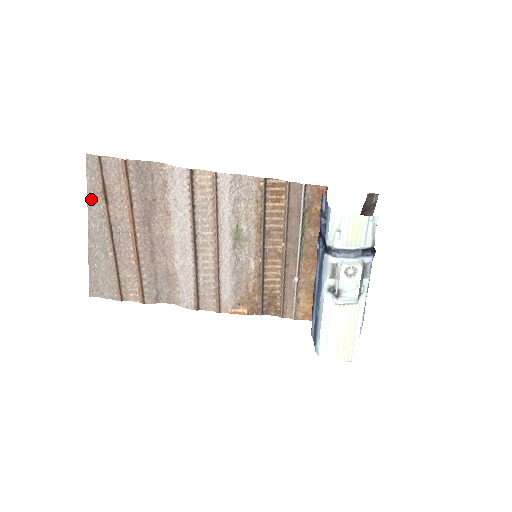
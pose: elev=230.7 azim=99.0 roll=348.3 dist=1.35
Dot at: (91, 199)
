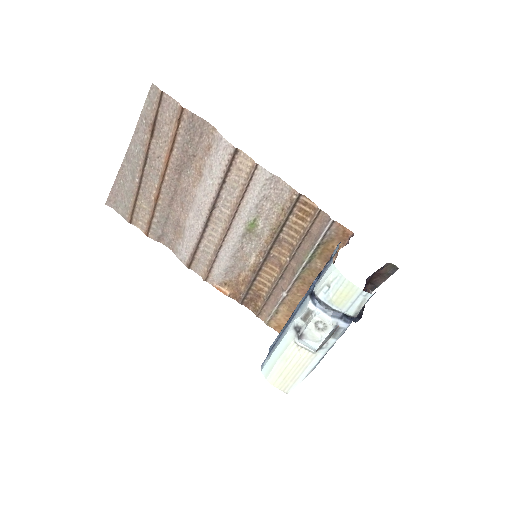
Dot at: (140, 125)
